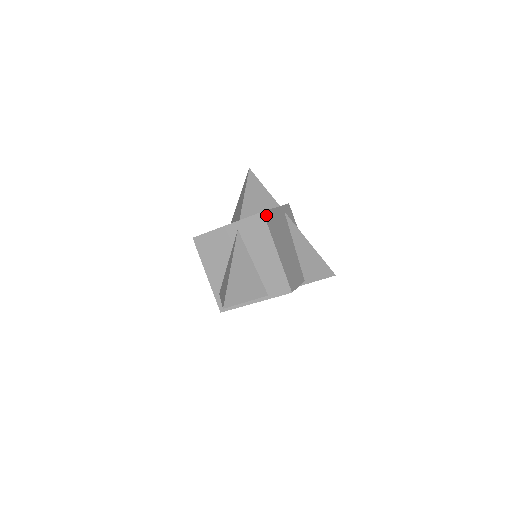
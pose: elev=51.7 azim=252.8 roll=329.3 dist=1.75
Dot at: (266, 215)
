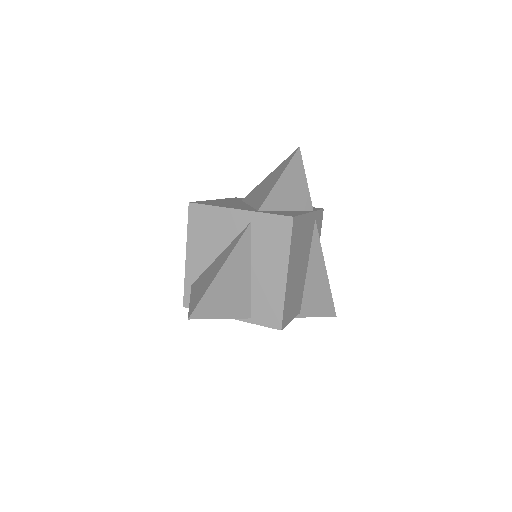
Dot at: (295, 222)
